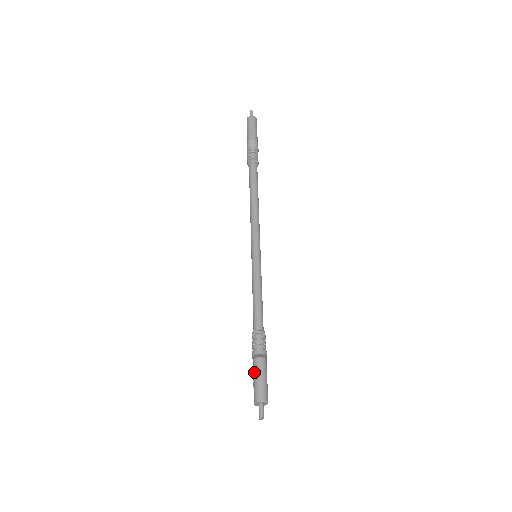
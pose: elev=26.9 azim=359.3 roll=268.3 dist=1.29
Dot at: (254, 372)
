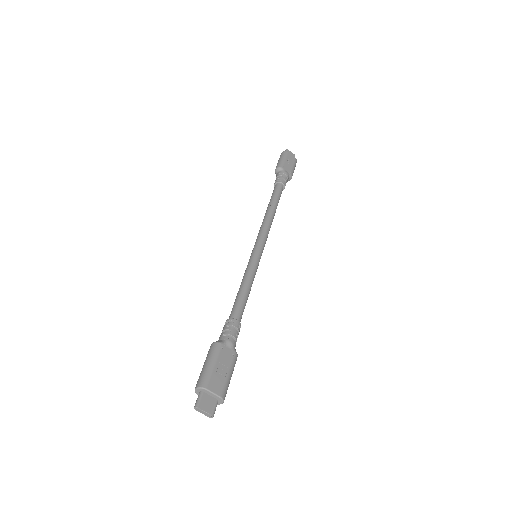
Dot at: occluded
